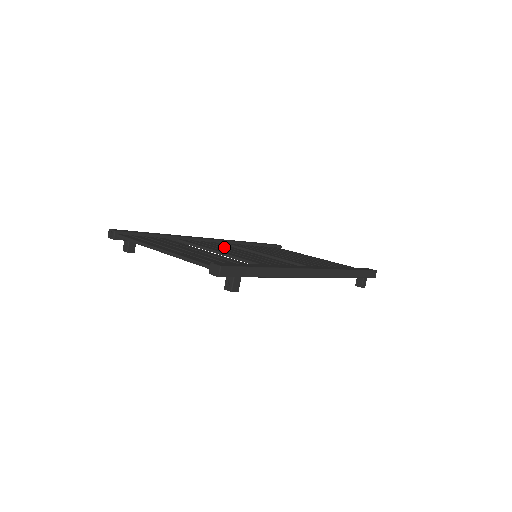
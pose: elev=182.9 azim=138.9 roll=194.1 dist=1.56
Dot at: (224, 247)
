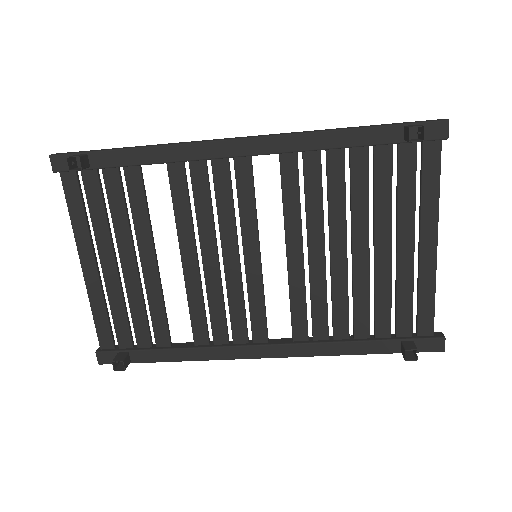
Dot at: (236, 299)
